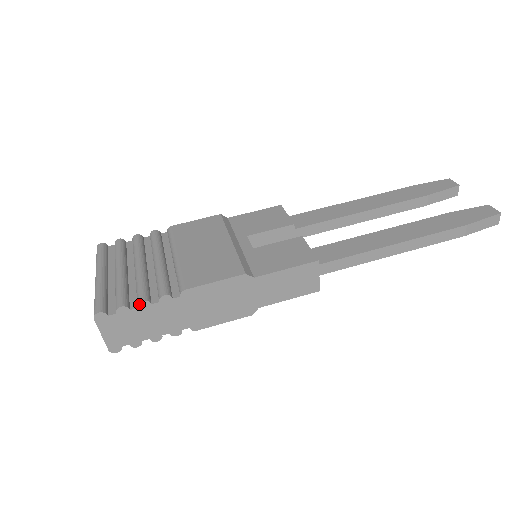
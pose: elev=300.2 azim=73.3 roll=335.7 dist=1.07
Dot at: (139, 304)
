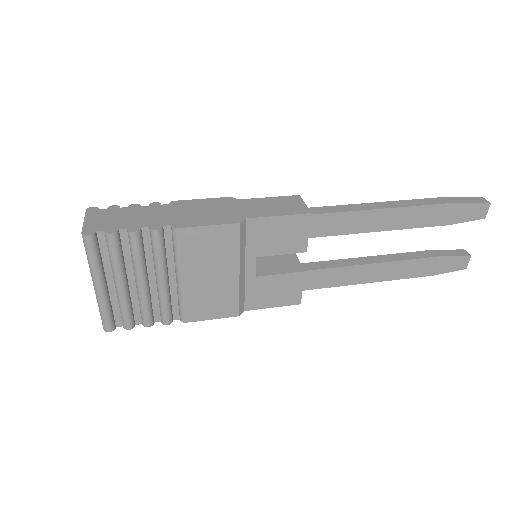
Dot at: (130, 205)
